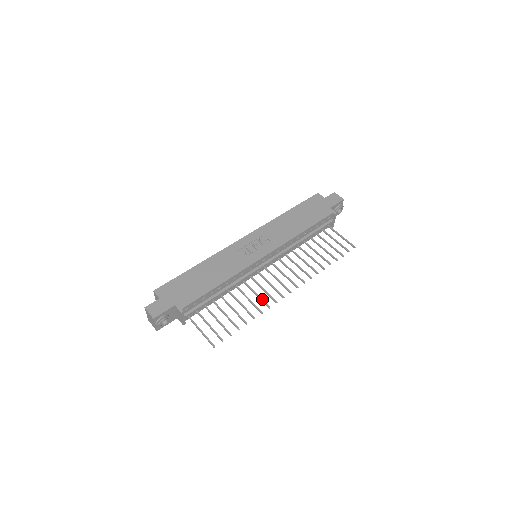
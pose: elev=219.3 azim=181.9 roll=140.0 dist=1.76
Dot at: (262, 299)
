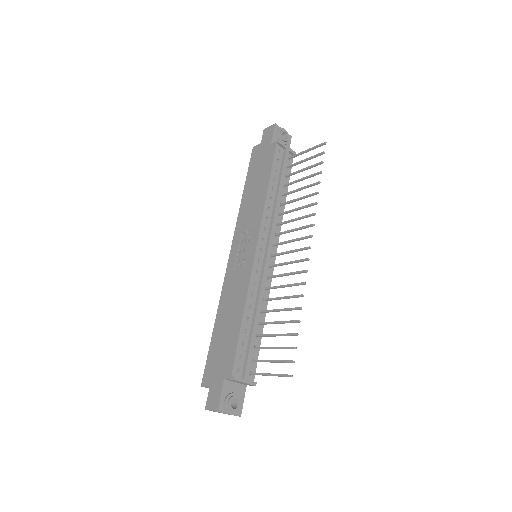
Dot at: (292, 284)
